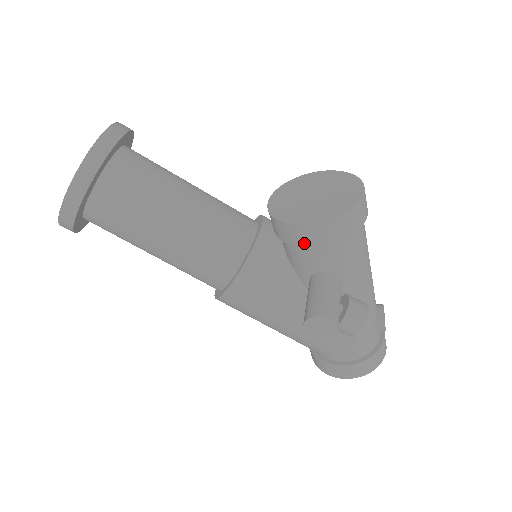
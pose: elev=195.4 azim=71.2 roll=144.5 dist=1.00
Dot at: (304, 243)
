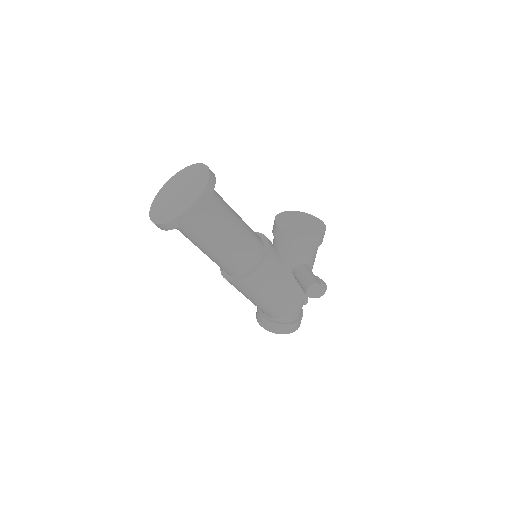
Dot at: (303, 247)
